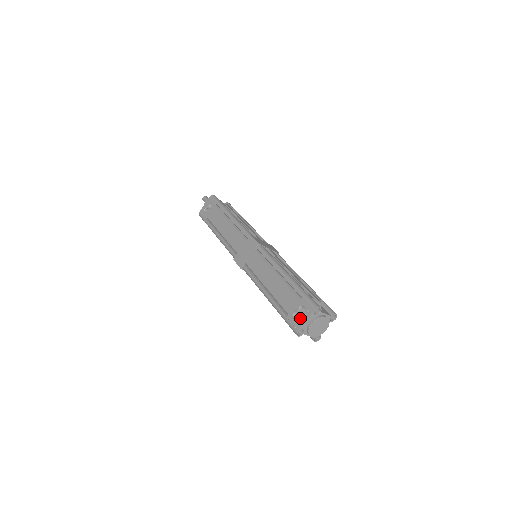
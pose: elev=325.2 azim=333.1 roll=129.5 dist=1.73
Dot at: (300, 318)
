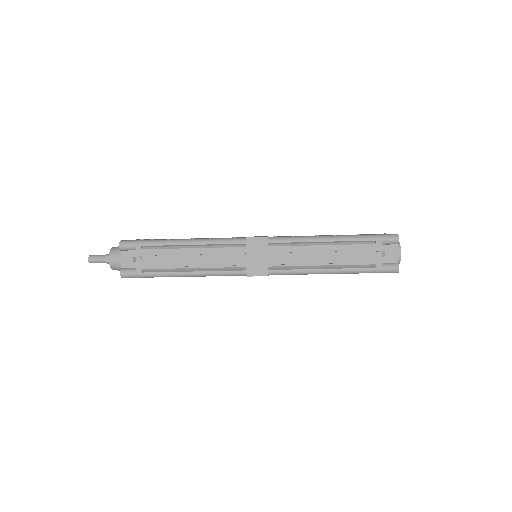
Dot at: occluded
